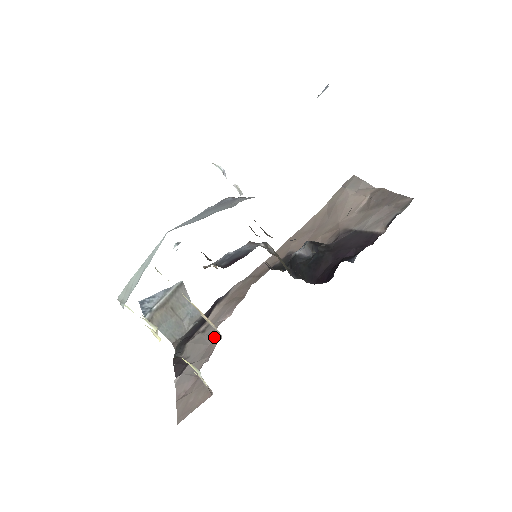
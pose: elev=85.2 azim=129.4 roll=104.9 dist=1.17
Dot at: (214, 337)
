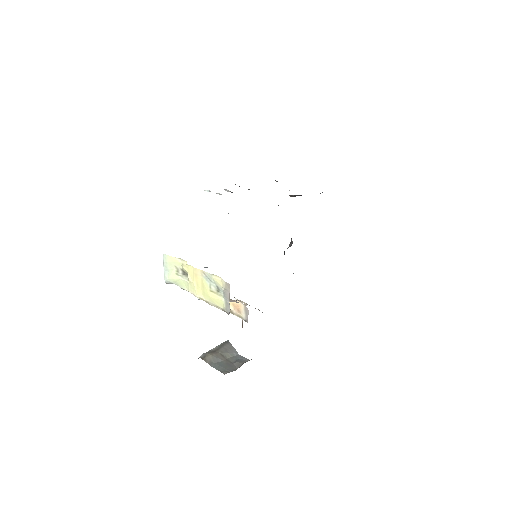
Dot at: occluded
